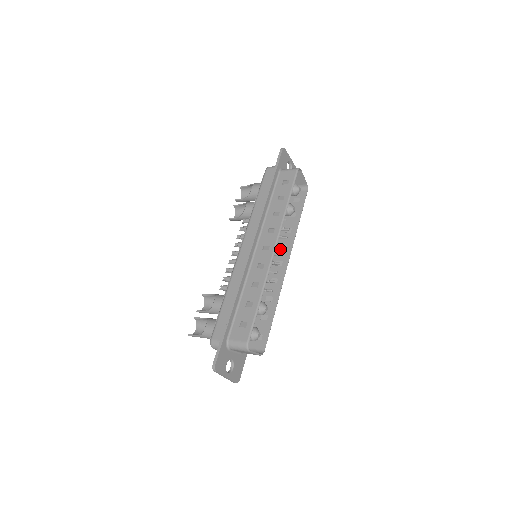
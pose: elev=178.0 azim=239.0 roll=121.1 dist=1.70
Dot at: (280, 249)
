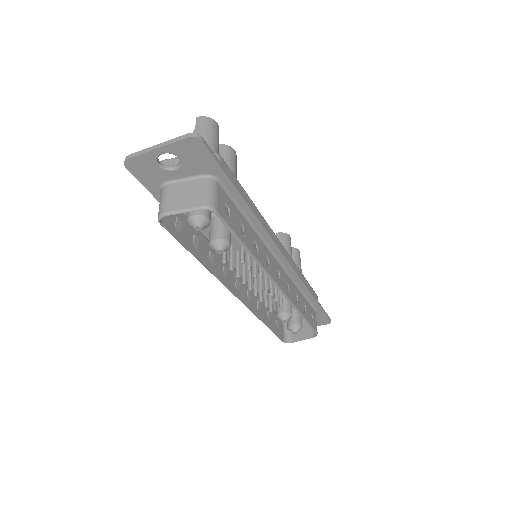
Dot at: (267, 260)
